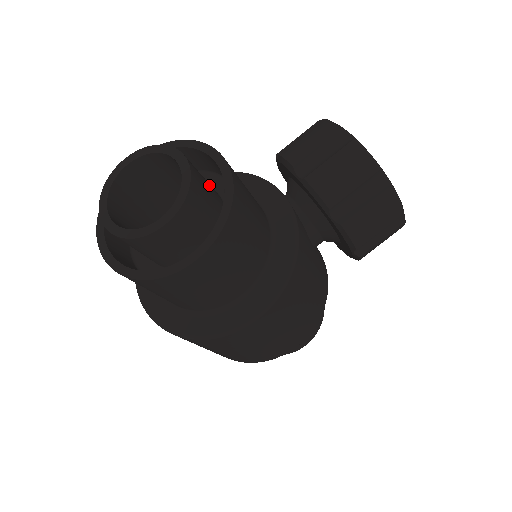
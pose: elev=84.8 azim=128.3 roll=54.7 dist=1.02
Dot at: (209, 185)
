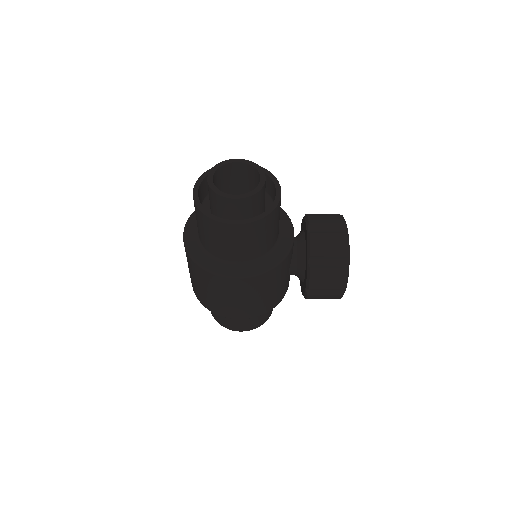
Dot at: occluded
